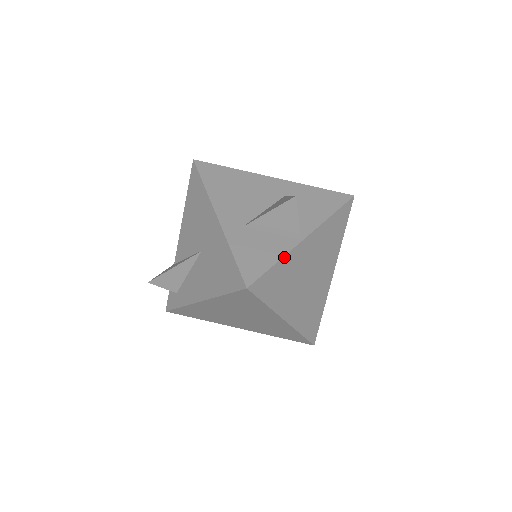
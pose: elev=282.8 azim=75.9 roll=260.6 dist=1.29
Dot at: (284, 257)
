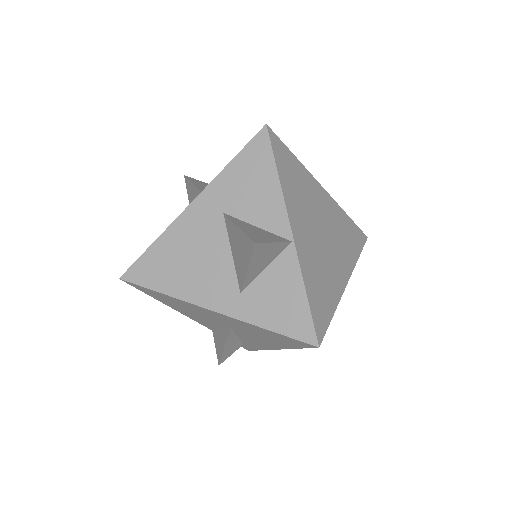
Dot at: (303, 278)
